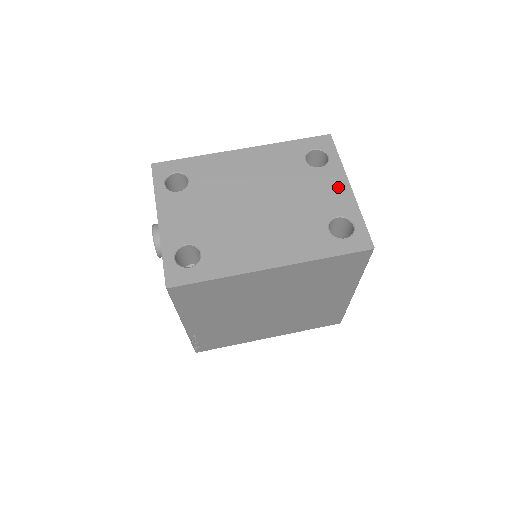
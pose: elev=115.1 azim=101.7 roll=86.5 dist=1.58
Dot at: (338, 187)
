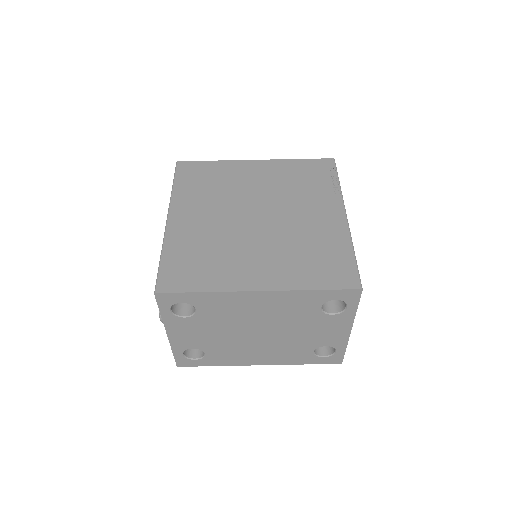
Dot at: (339, 330)
